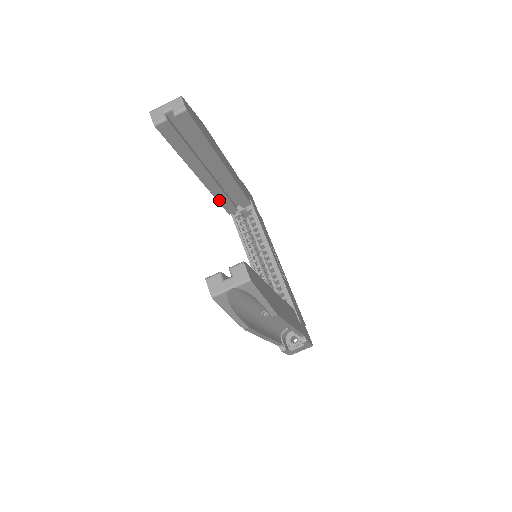
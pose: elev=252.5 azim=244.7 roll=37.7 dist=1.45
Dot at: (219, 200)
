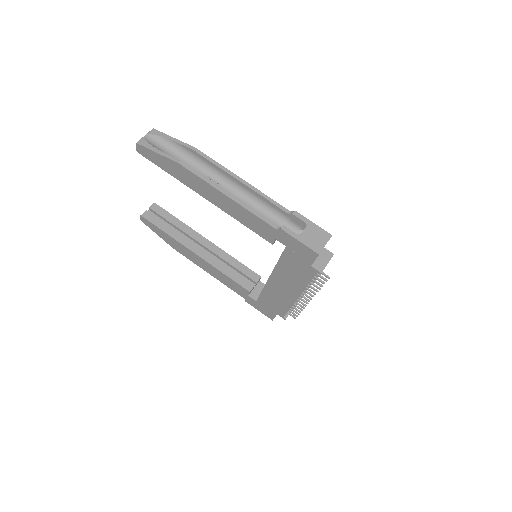
Dot at: (227, 275)
